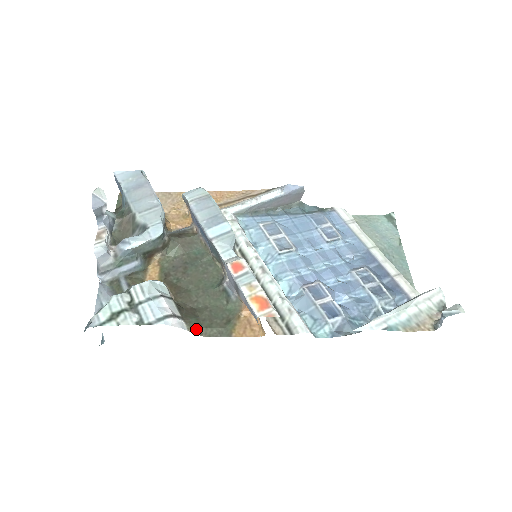
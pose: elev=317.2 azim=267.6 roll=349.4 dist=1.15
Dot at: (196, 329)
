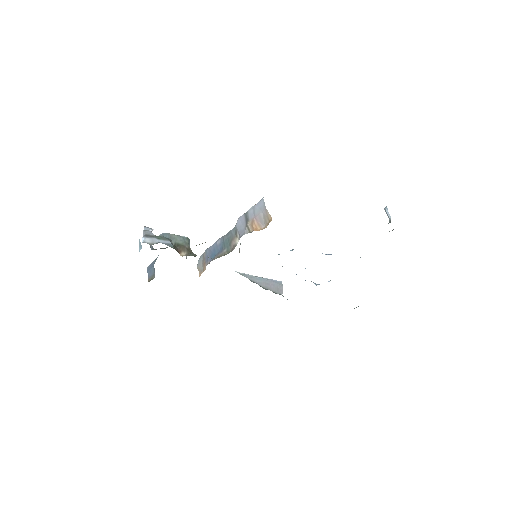
Dot at: occluded
